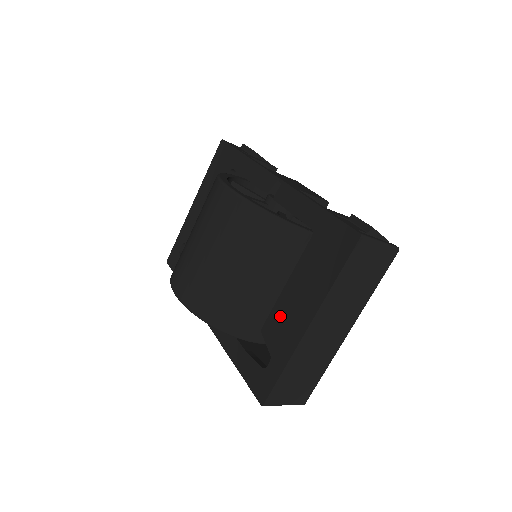
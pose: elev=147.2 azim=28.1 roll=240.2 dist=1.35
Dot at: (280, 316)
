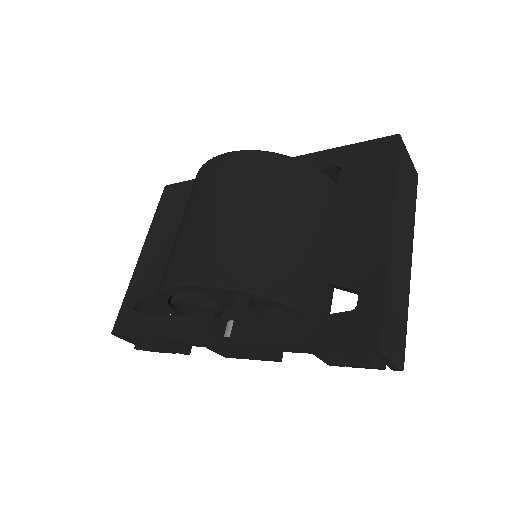
Dot at: (344, 248)
